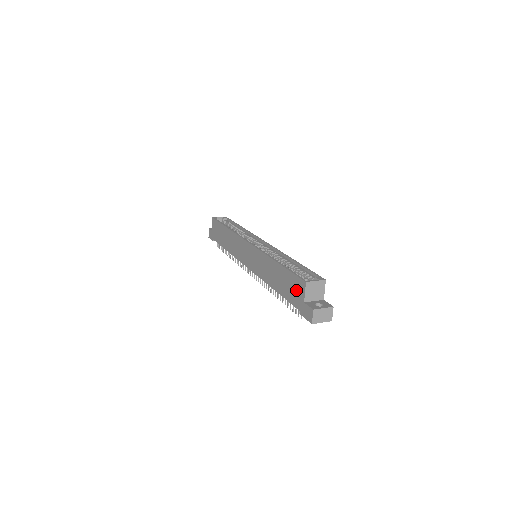
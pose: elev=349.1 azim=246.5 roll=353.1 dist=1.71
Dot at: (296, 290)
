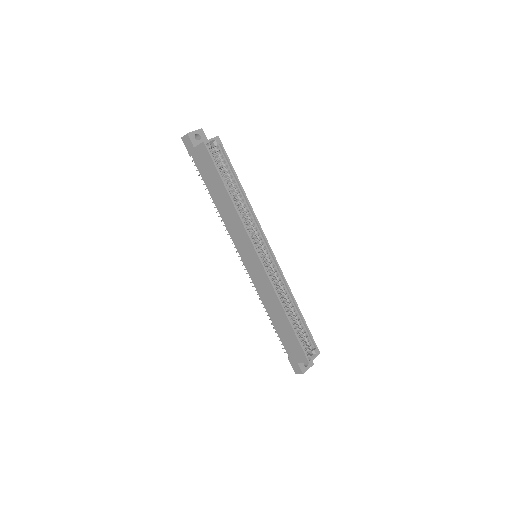
Dot at: (295, 352)
